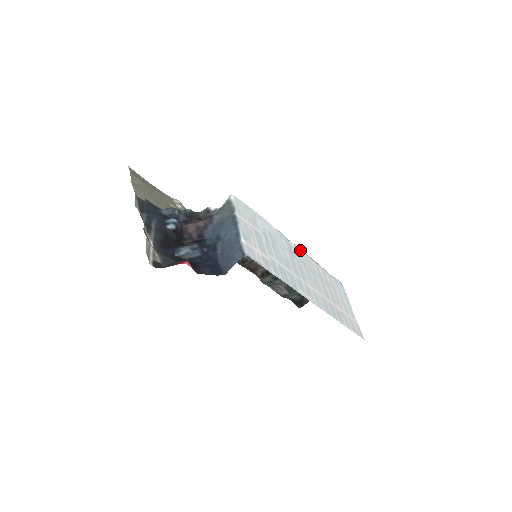
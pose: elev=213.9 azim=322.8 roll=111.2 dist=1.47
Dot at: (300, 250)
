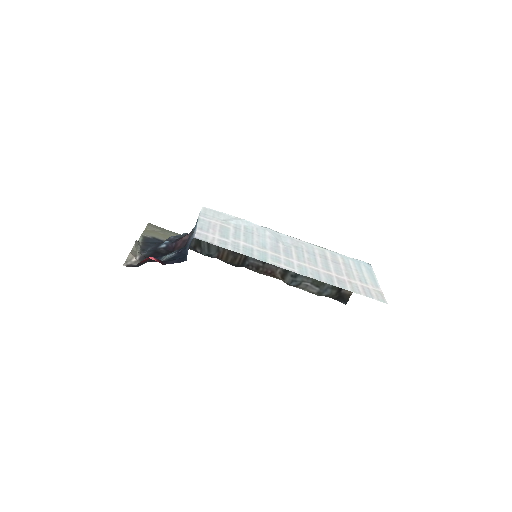
Dot at: (297, 239)
